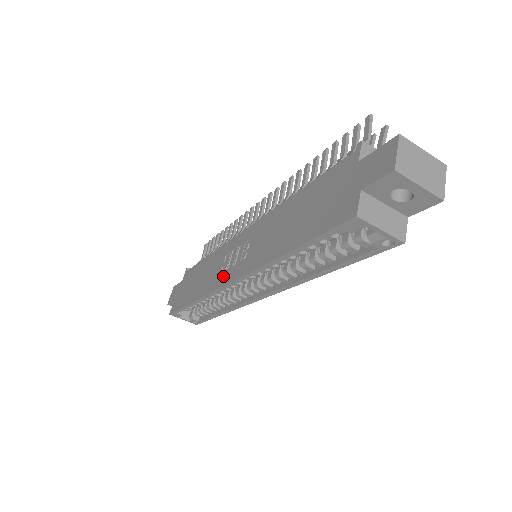
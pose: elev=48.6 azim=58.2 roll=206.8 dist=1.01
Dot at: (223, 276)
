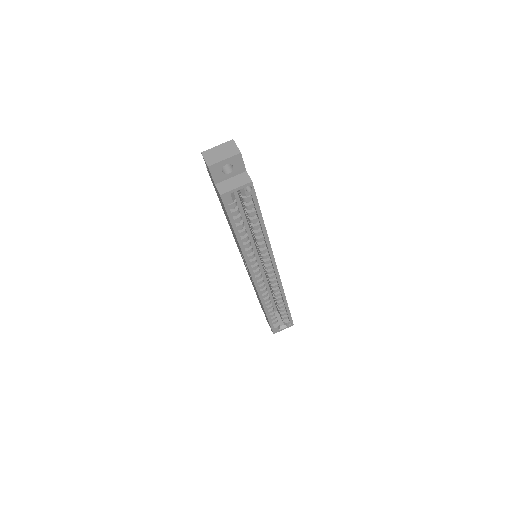
Dot at: occluded
